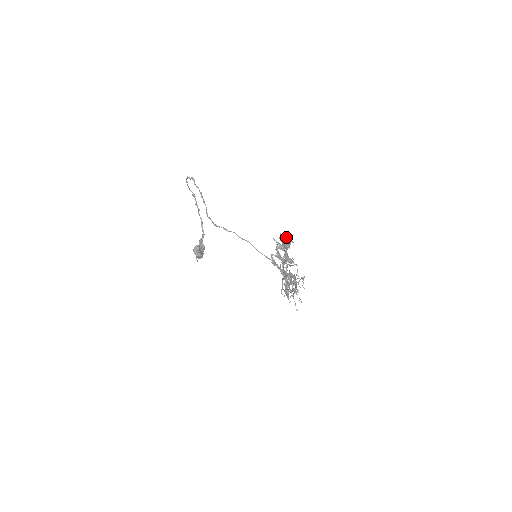
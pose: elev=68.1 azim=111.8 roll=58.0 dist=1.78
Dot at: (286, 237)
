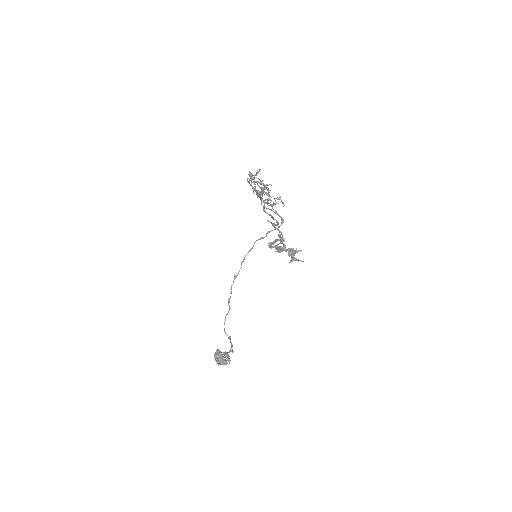
Dot at: (276, 225)
